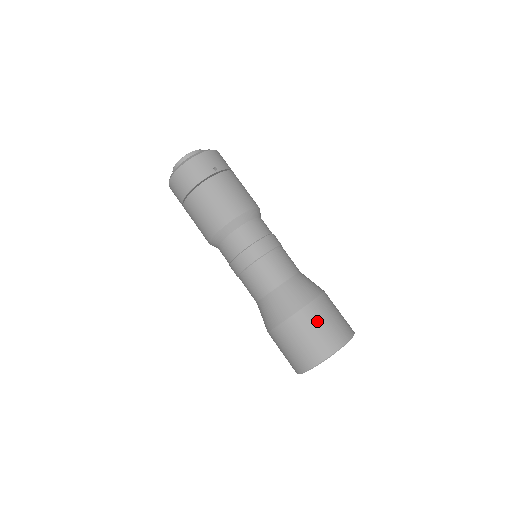
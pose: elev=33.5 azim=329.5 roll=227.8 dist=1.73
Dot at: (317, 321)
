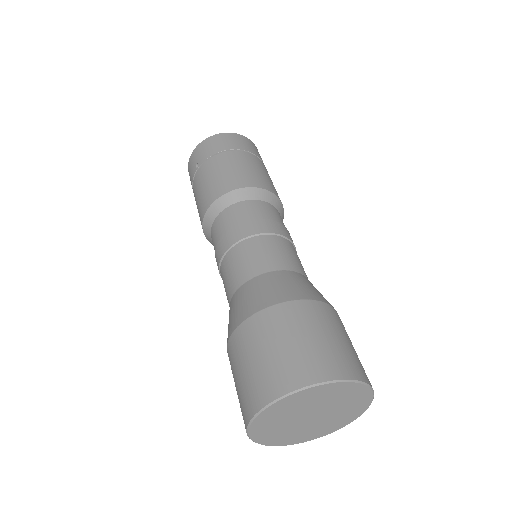
Dot at: (342, 330)
